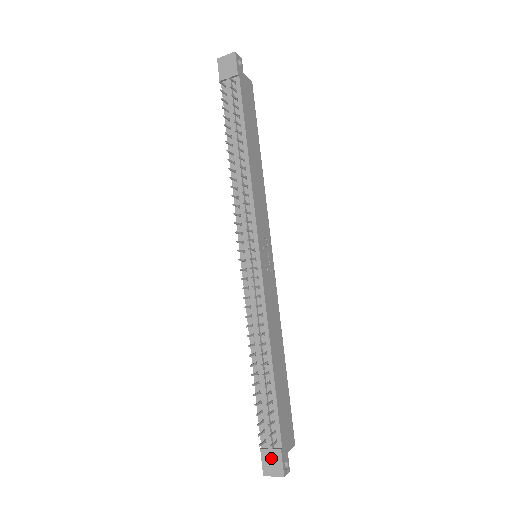
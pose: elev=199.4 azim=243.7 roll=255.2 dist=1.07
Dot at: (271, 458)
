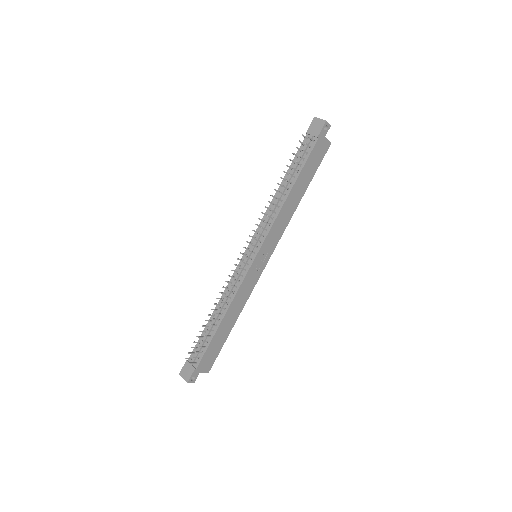
Dot at: (188, 369)
